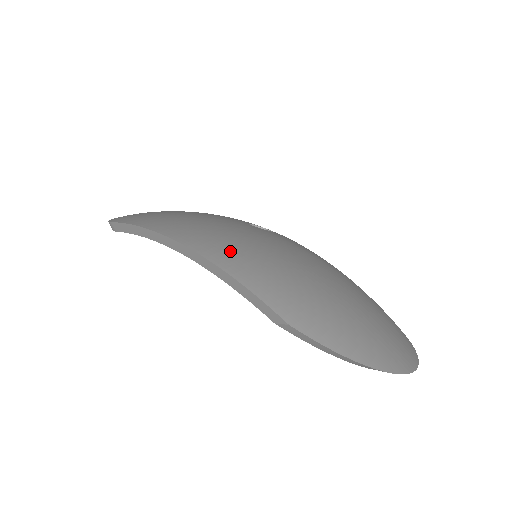
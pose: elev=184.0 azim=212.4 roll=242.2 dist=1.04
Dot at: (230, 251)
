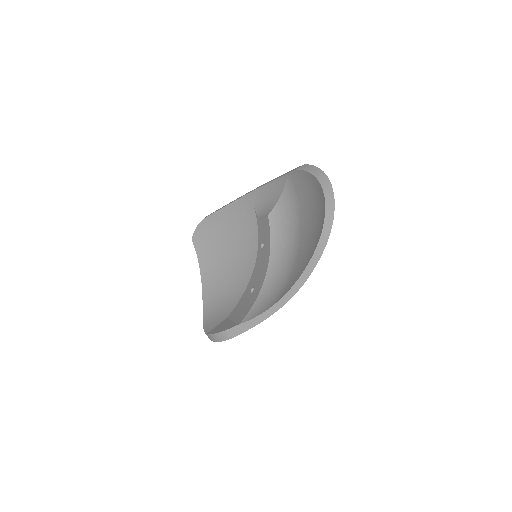
Dot at: occluded
